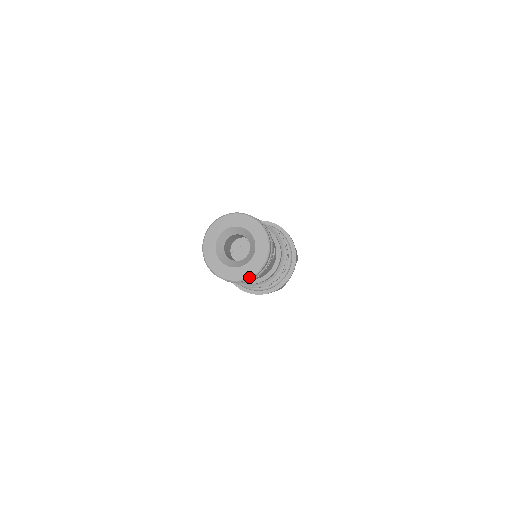
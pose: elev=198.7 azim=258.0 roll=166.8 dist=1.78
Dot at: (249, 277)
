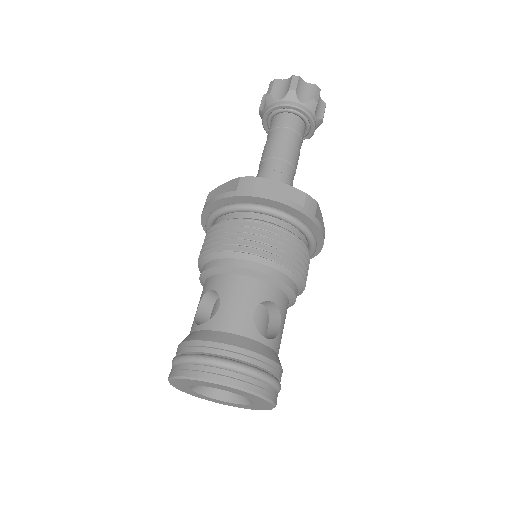
Dot at: occluded
